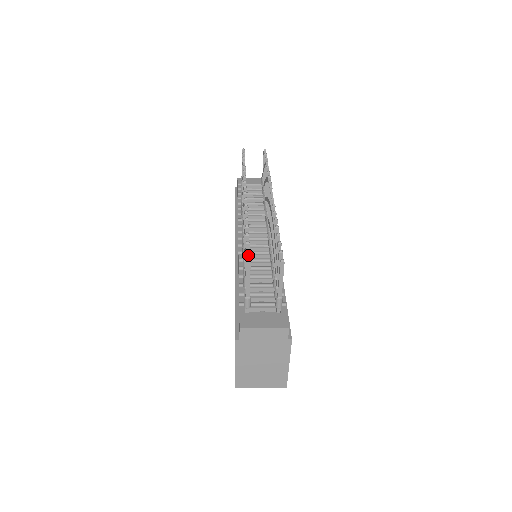
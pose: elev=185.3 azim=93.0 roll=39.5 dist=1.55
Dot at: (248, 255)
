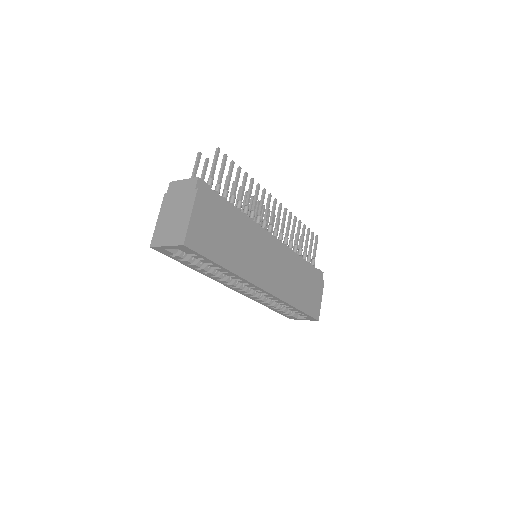
Dot at: (206, 161)
